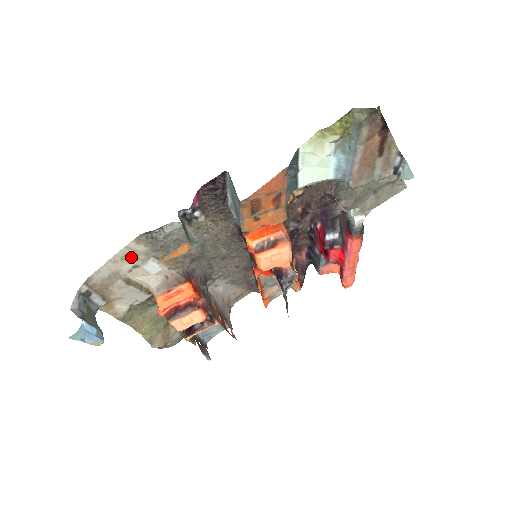
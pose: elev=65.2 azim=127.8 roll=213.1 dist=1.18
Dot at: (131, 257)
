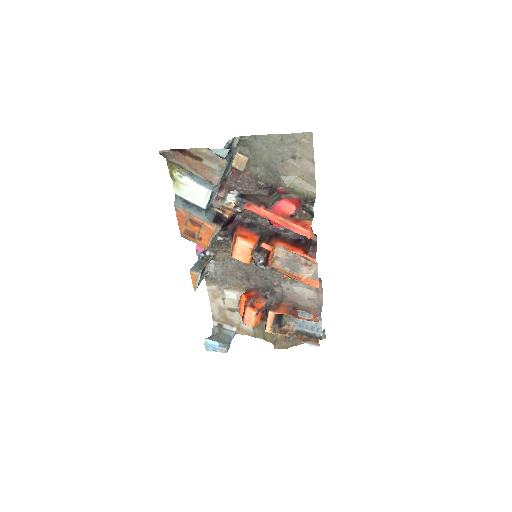
Dot at: (216, 295)
